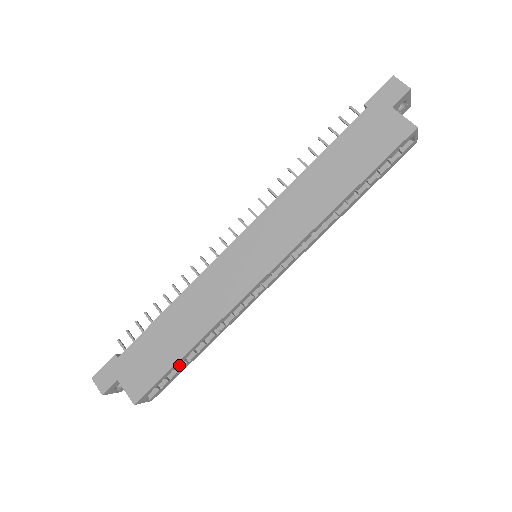
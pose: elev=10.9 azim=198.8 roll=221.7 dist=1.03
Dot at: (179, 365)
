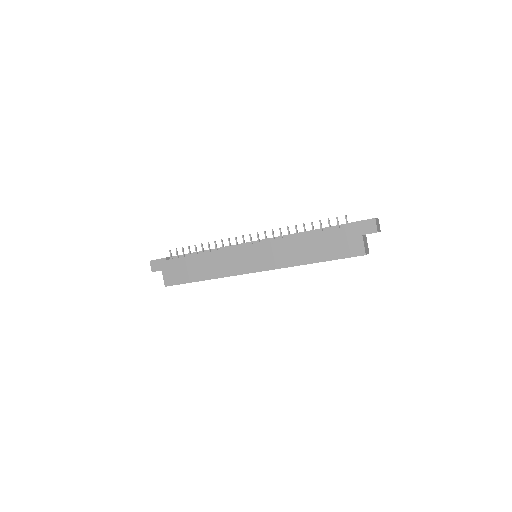
Dot at: occluded
